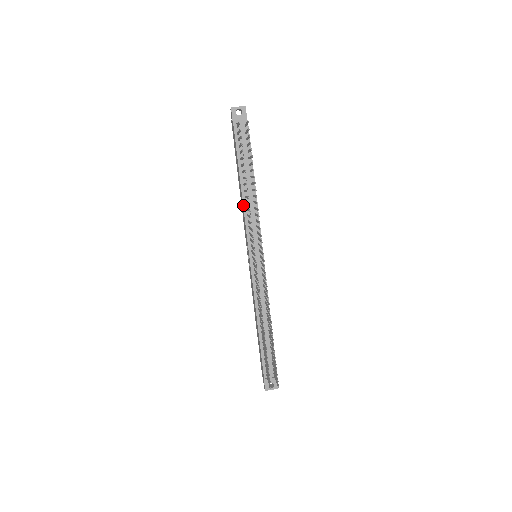
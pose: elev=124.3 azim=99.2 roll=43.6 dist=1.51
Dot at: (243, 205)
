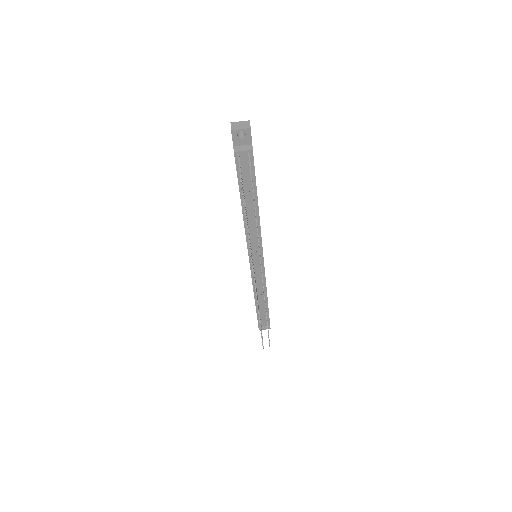
Dot at: (244, 223)
